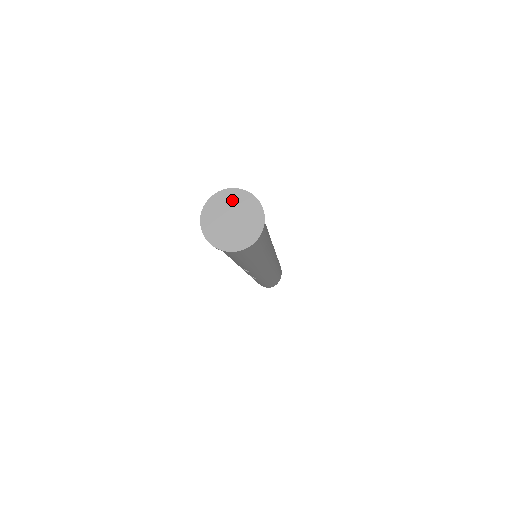
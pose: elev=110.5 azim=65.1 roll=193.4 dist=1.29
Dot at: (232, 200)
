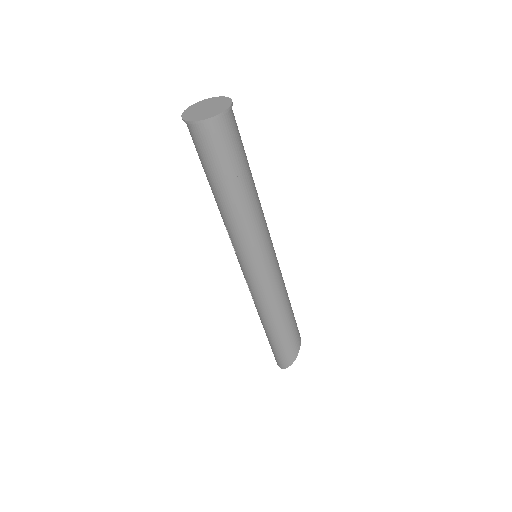
Dot at: (218, 101)
